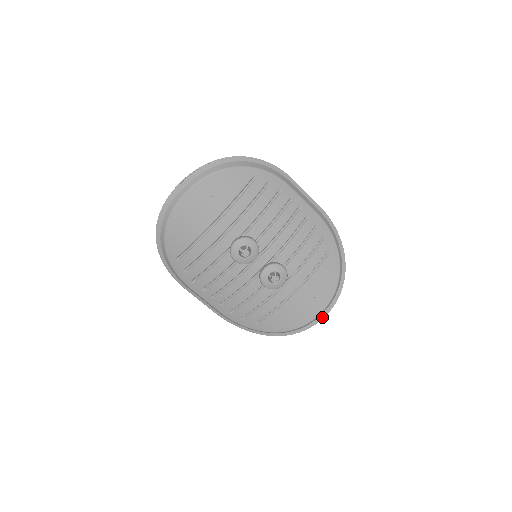
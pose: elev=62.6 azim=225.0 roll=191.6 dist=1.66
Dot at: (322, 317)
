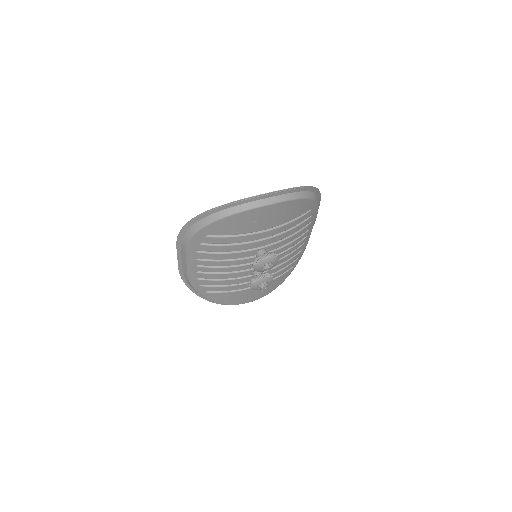
Dot at: occluded
